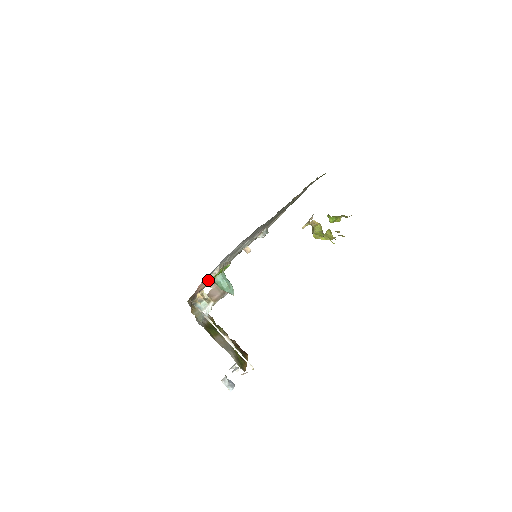
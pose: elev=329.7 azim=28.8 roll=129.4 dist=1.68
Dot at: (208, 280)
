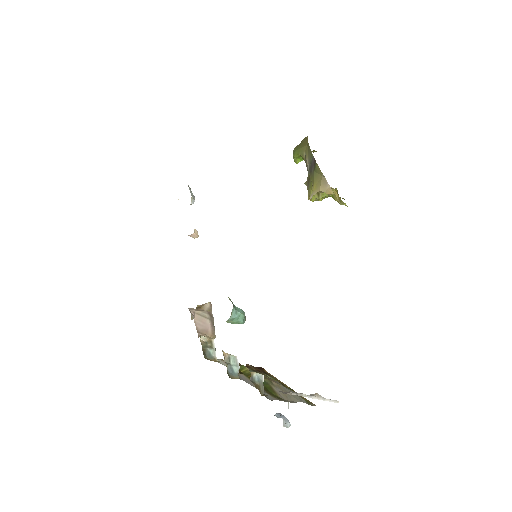
Dot at: occluded
